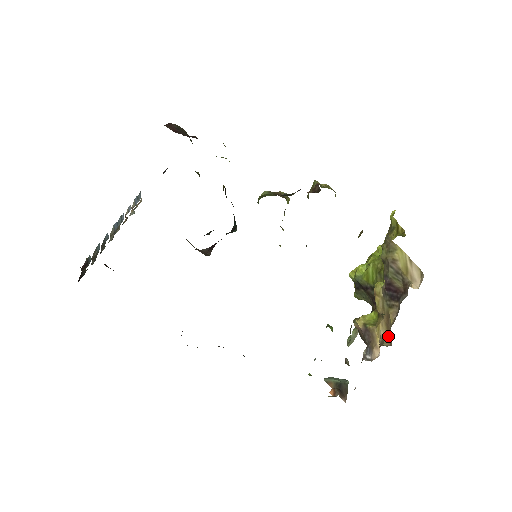
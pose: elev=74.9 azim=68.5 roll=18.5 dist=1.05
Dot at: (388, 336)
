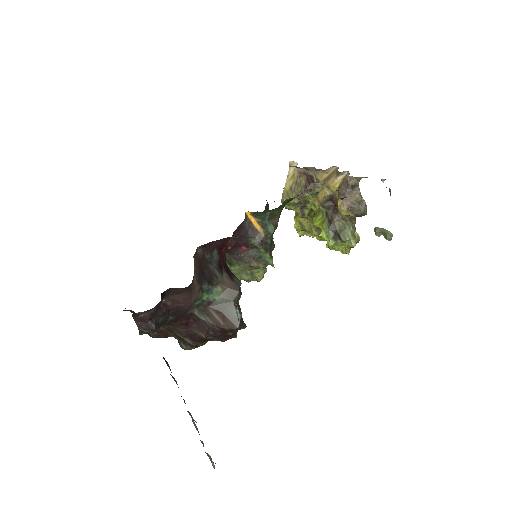
Dot at: (335, 173)
